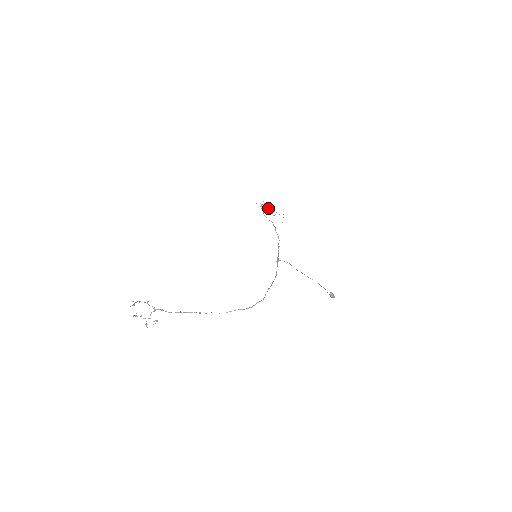
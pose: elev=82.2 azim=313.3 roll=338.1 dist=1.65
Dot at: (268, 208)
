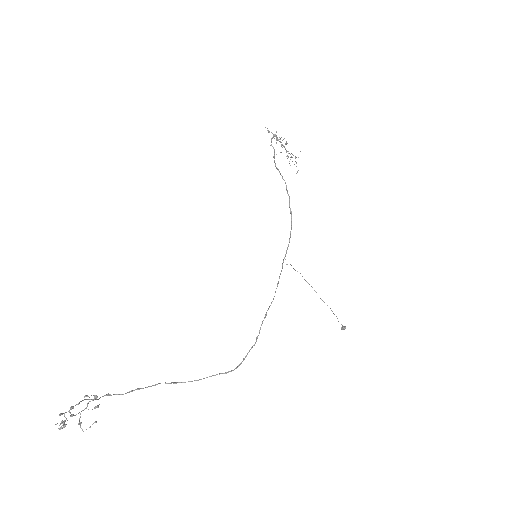
Dot at: occluded
